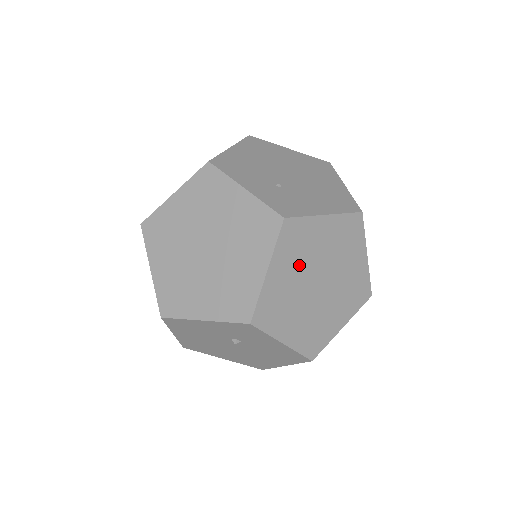
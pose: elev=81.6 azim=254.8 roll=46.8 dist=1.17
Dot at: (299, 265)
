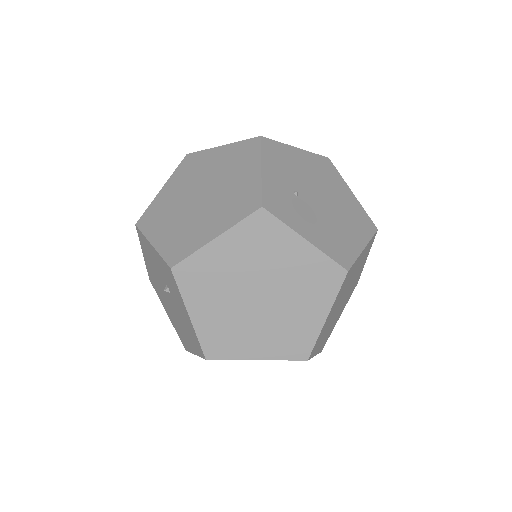
Dot at: (250, 261)
